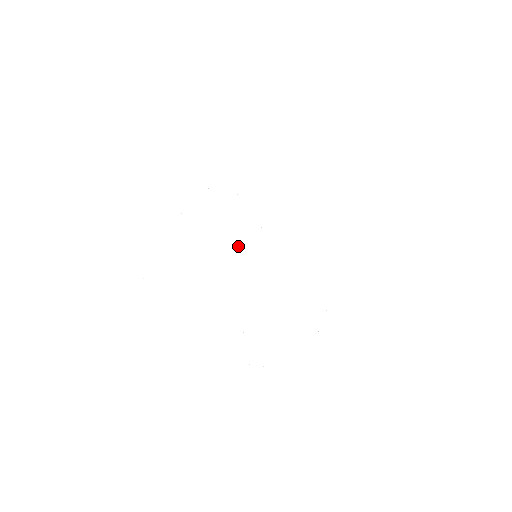
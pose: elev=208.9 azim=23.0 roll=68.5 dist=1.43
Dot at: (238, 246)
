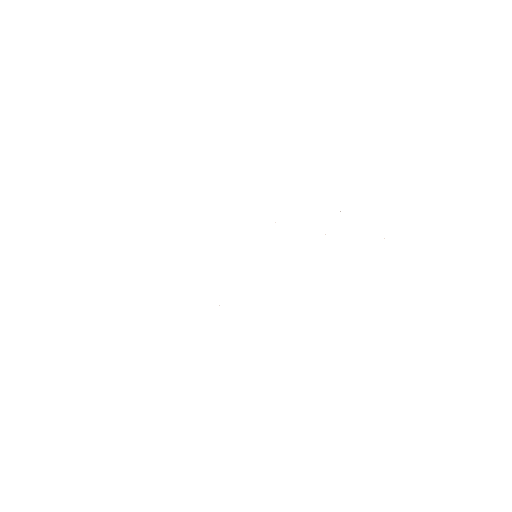
Dot at: occluded
